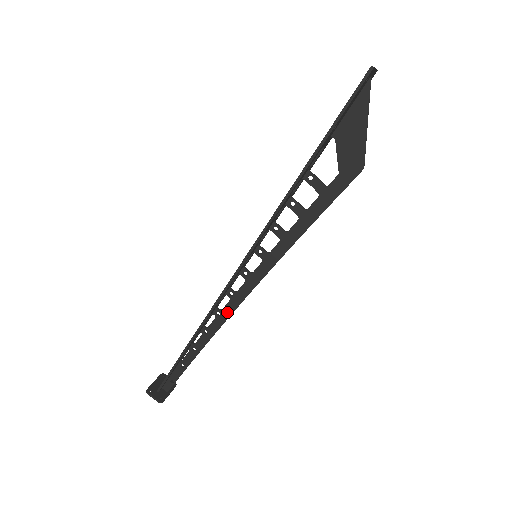
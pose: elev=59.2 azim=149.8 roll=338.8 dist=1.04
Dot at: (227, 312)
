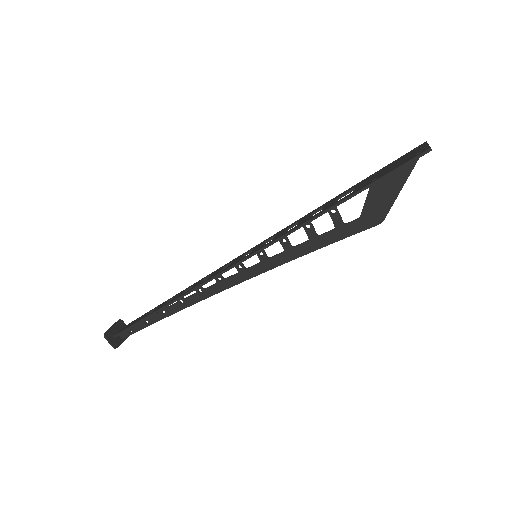
Dot at: (209, 292)
